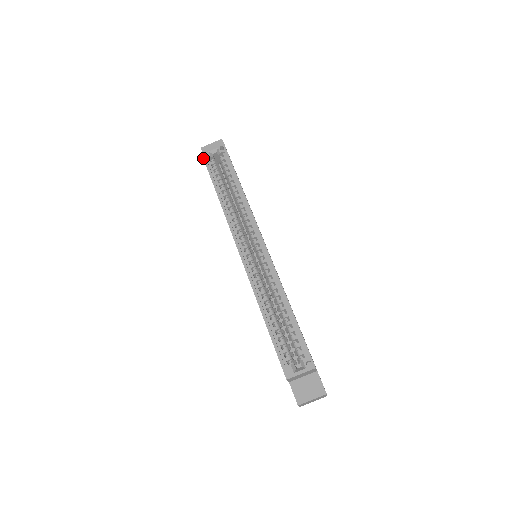
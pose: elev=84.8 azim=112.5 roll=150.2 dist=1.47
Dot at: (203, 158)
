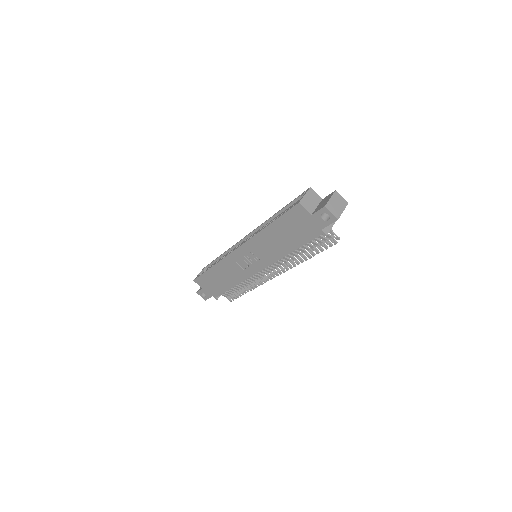
Dot at: (195, 279)
